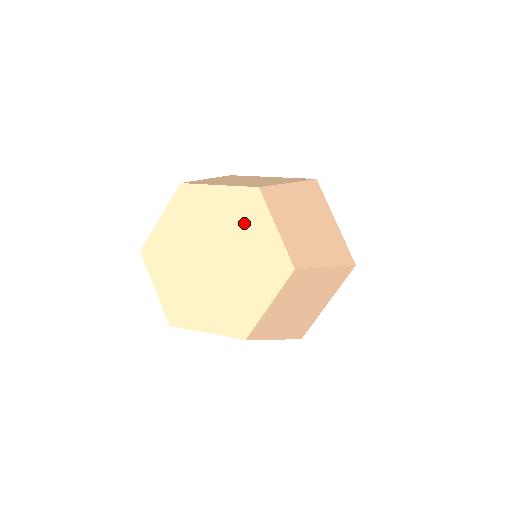
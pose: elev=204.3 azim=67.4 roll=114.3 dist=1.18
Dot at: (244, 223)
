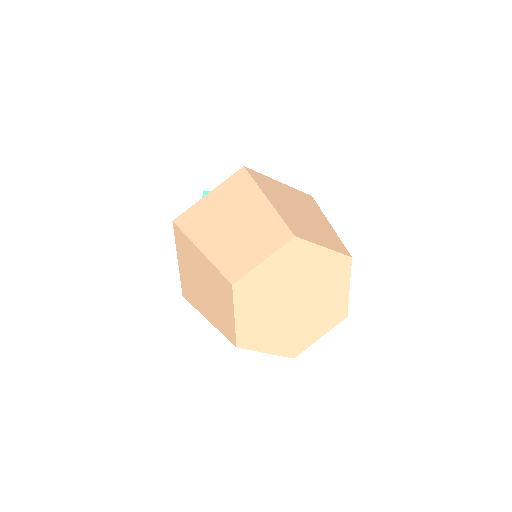
Dot at: (330, 280)
